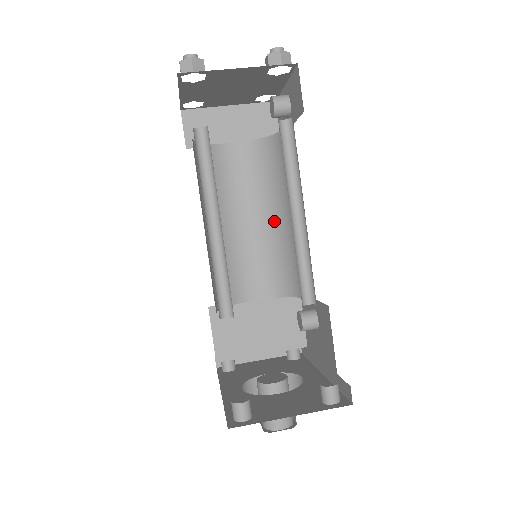
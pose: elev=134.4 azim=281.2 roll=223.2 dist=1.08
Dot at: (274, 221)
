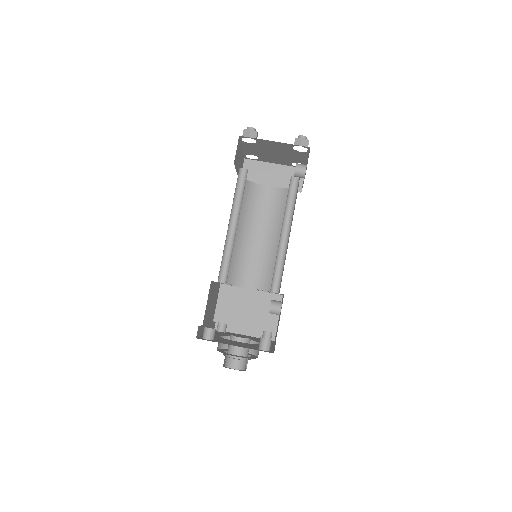
Dot at: (278, 241)
